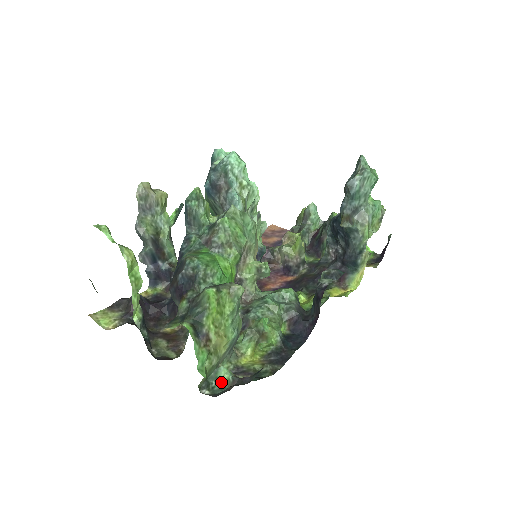
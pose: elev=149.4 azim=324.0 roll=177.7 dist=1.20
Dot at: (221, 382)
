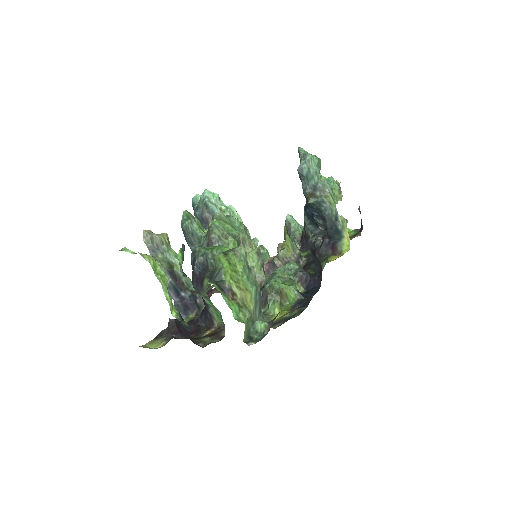
Dot at: (261, 332)
